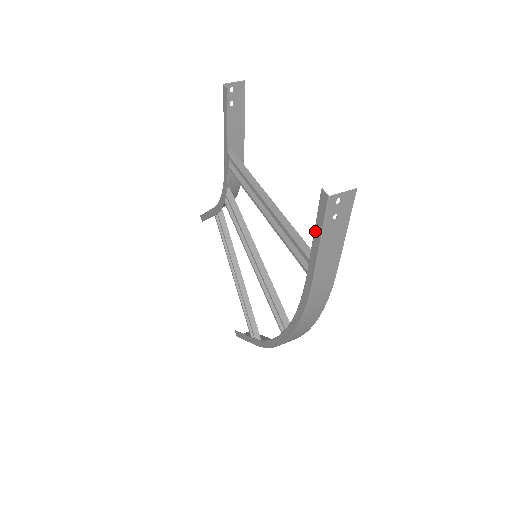
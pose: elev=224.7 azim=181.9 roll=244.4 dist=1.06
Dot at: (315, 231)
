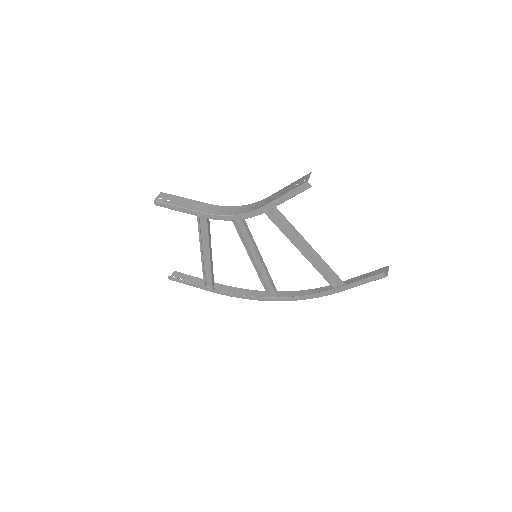
Dot at: (362, 281)
